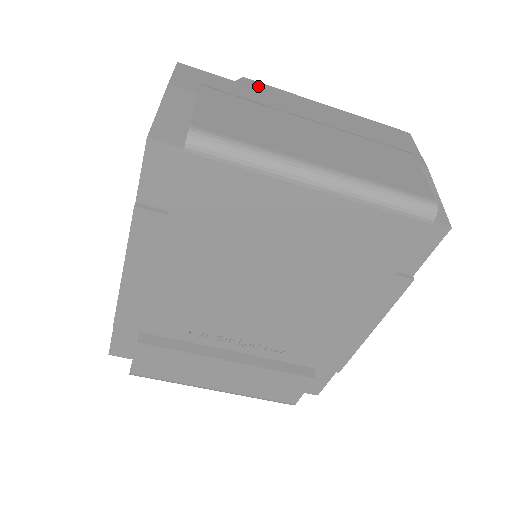
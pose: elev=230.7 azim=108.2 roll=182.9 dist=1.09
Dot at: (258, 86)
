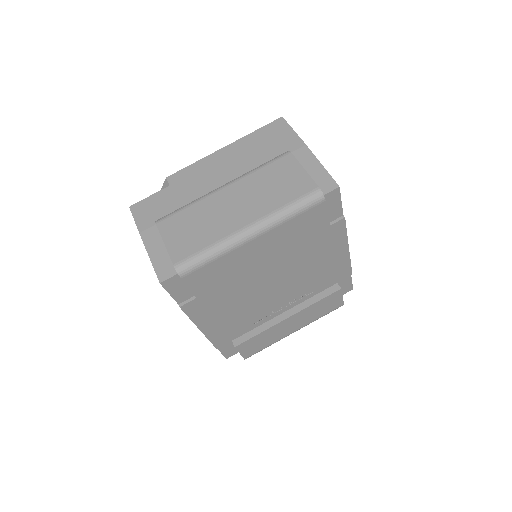
Dot at: (178, 177)
